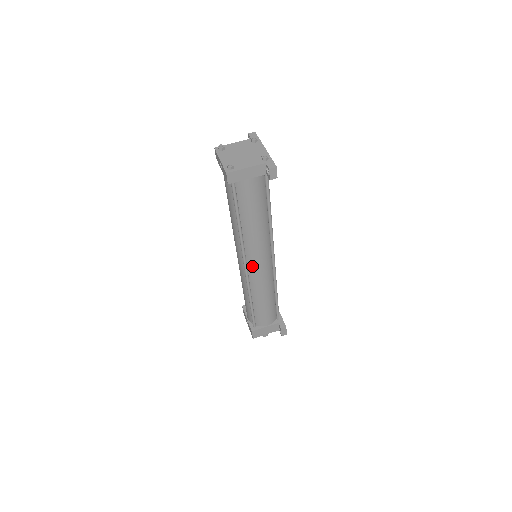
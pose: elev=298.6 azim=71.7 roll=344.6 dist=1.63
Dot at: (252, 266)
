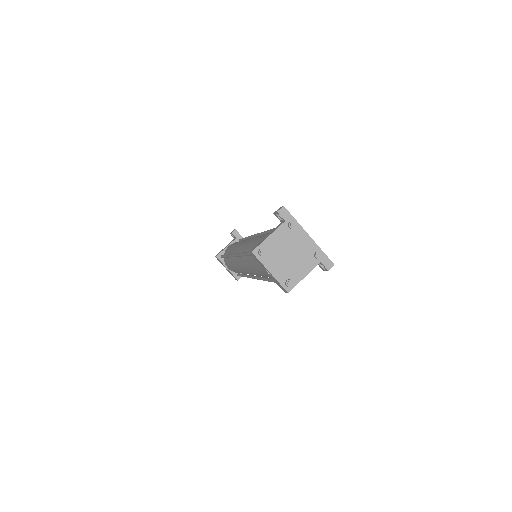
Dot at: occluded
